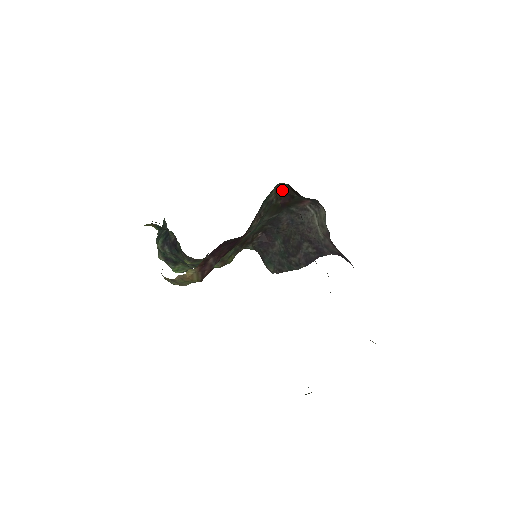
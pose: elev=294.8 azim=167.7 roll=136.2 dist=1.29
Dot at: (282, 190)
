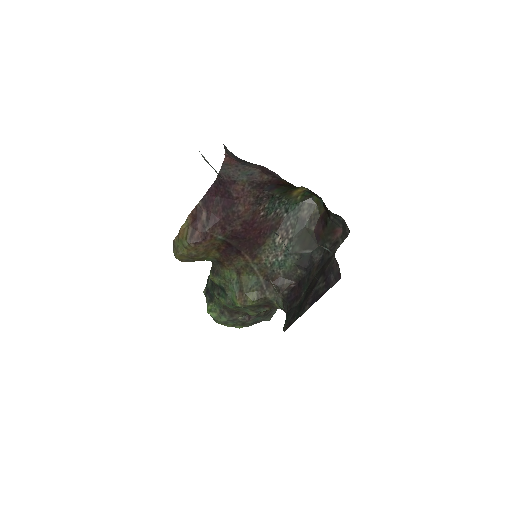
Dot at: (318, 211)
